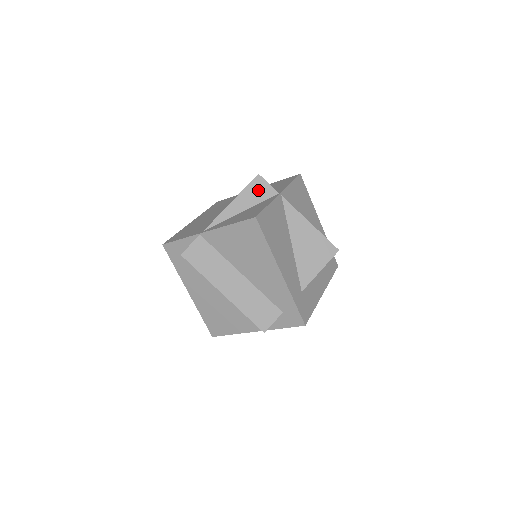
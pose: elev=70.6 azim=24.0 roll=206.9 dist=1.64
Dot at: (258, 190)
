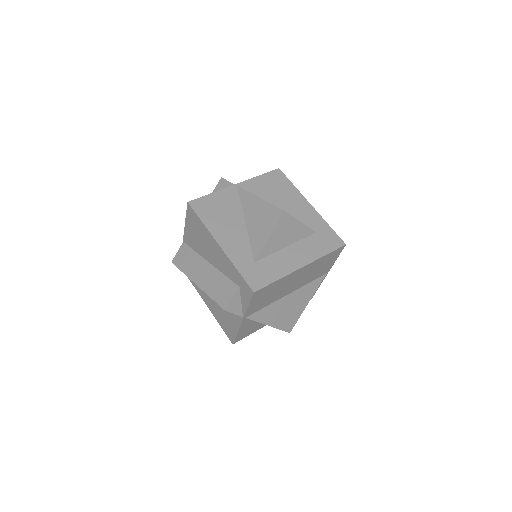
Dot at: occluded
